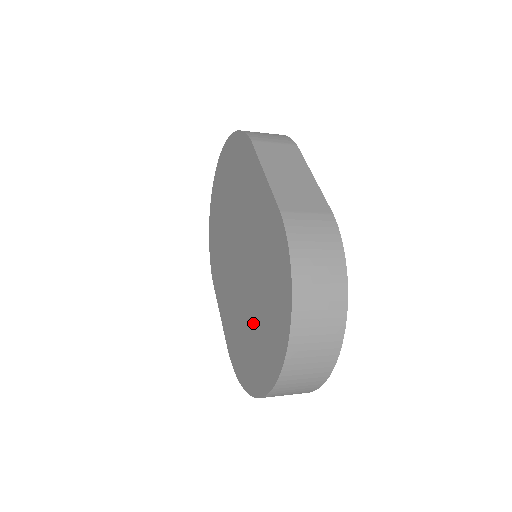
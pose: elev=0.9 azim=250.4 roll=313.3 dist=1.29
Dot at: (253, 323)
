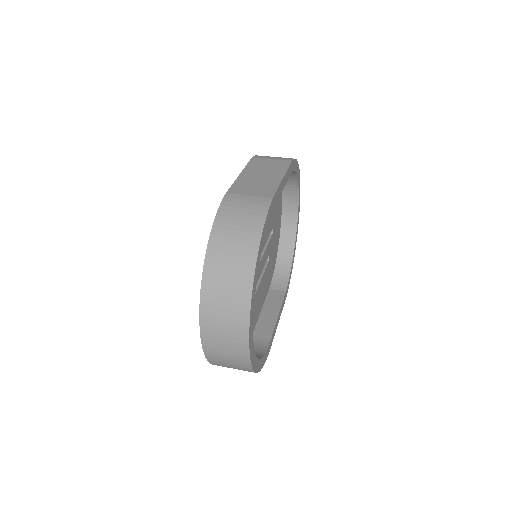
Dot at: occluded
